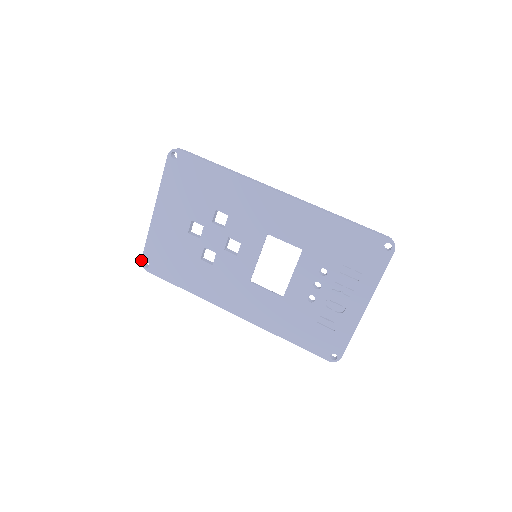
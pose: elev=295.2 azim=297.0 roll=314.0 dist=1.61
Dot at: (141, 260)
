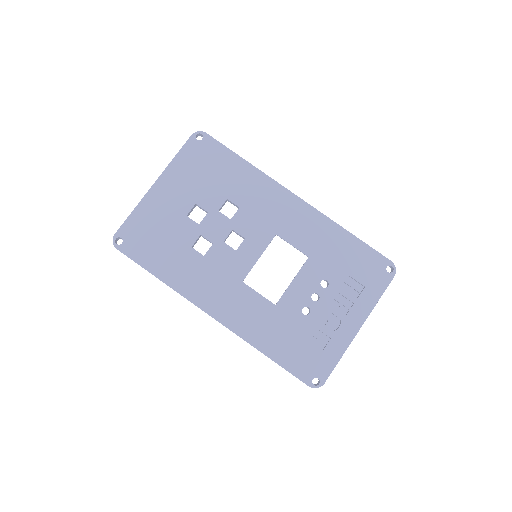
Dot at: (114, 234)
